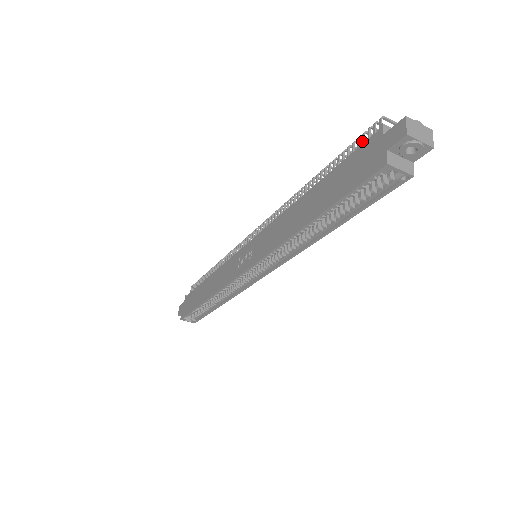
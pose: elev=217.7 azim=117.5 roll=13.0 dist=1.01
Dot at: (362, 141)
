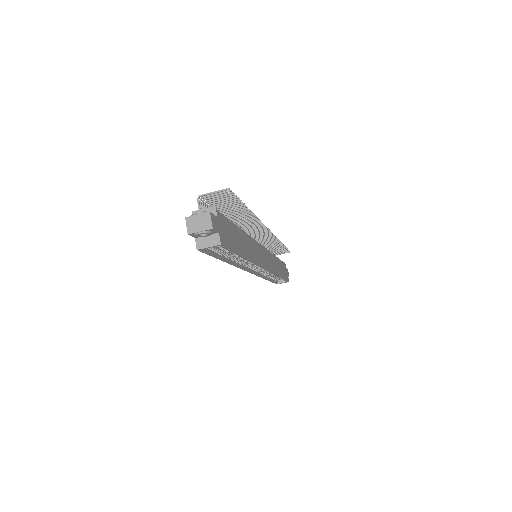
Dot at: occluded
